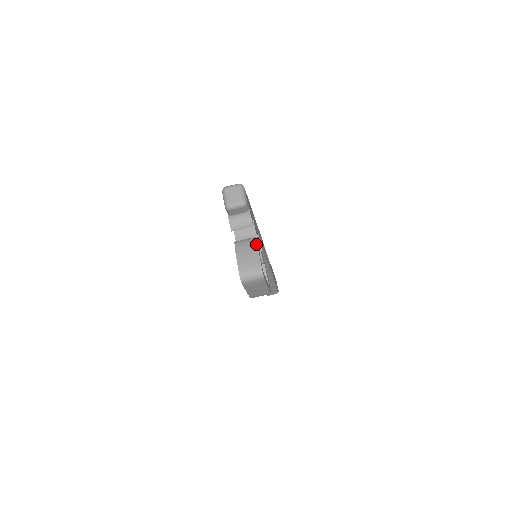
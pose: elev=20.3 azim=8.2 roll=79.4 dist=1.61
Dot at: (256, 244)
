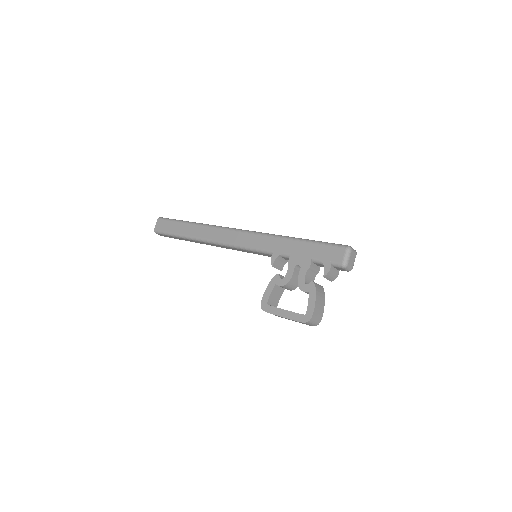
Dot at: occluded
